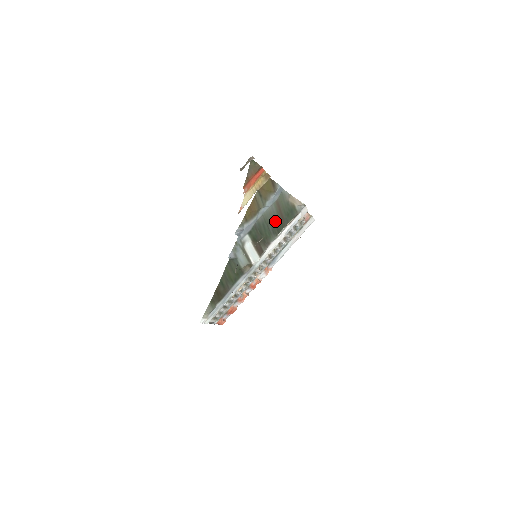
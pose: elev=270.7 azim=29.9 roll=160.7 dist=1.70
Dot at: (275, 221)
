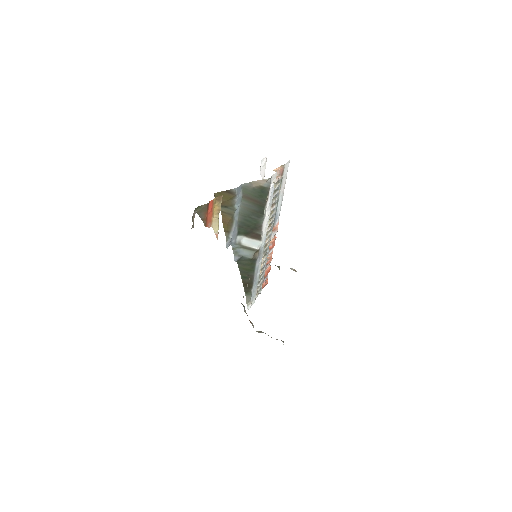
Dot at: (253, 209)
